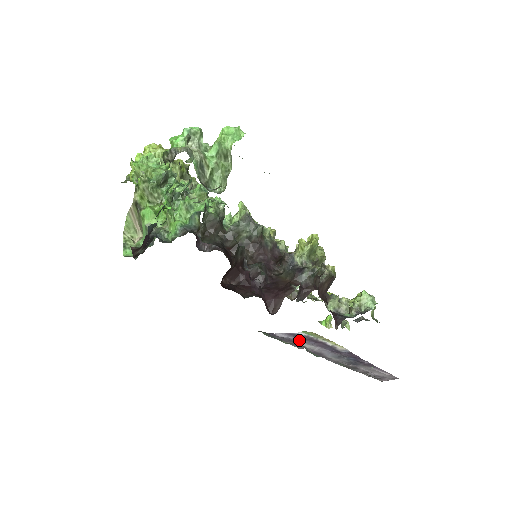
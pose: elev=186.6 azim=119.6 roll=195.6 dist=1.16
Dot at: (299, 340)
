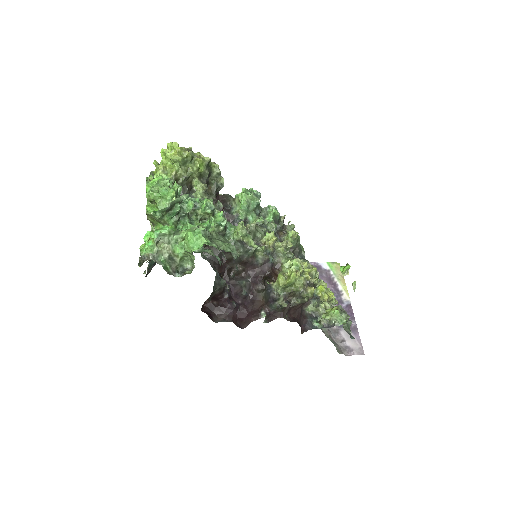
Dot at: occluded
